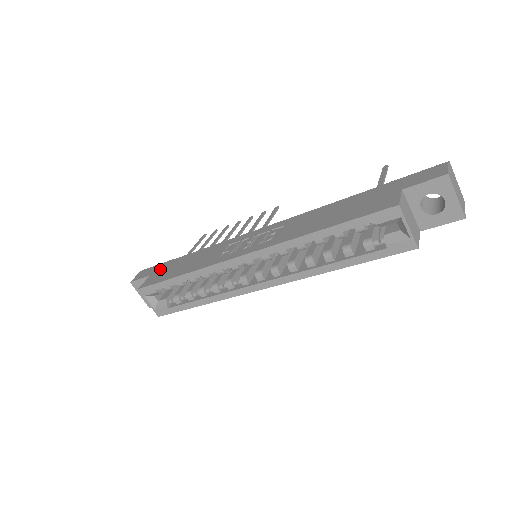
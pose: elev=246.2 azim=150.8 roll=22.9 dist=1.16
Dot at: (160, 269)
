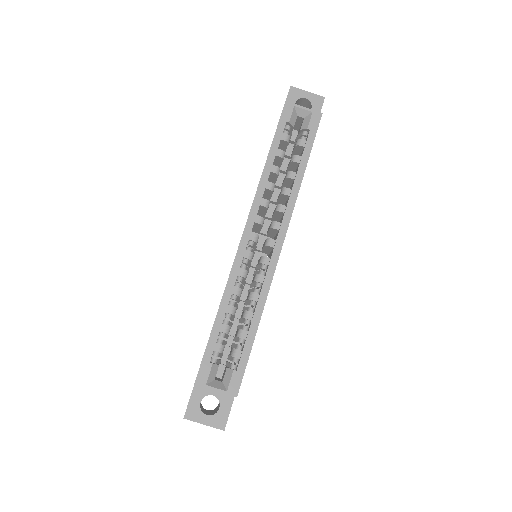
Dot at: occluded
